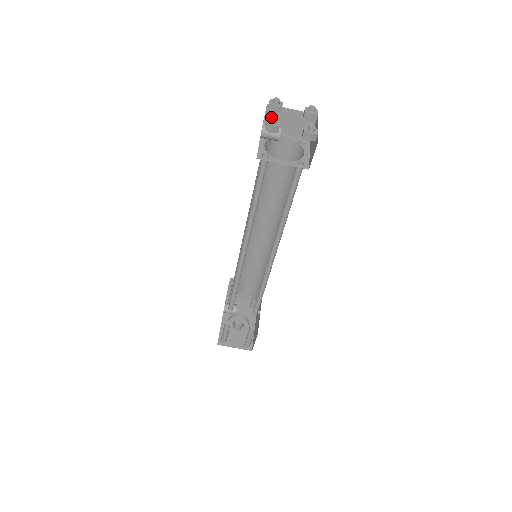
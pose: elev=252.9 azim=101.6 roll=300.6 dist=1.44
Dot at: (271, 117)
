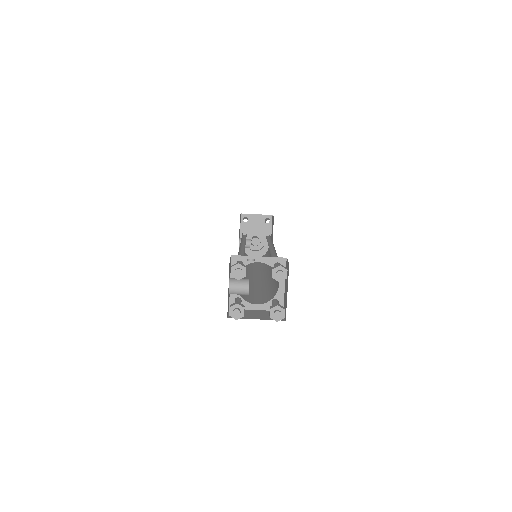
Dot at: (233, 312)
